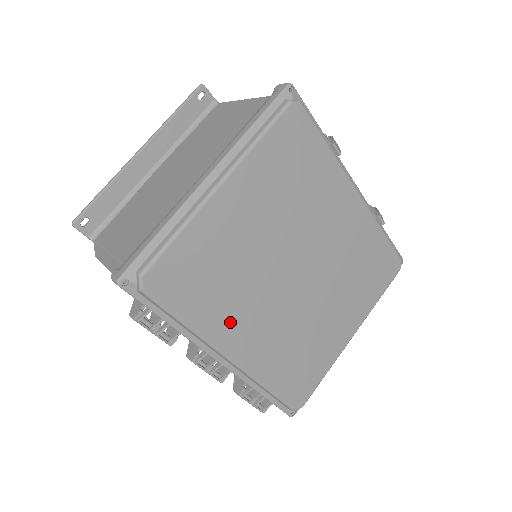
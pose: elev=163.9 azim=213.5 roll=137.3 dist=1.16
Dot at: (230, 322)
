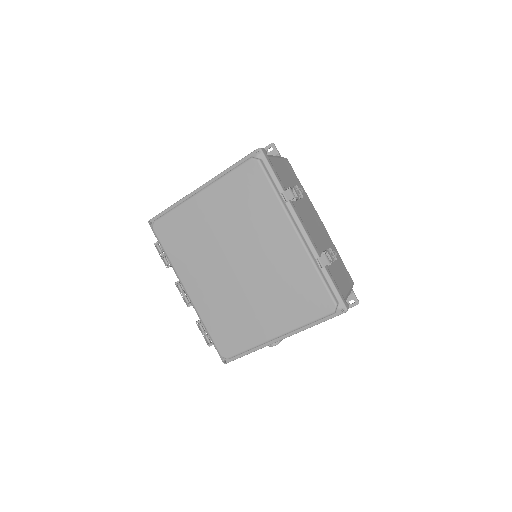
Dot at: (190, 270)
